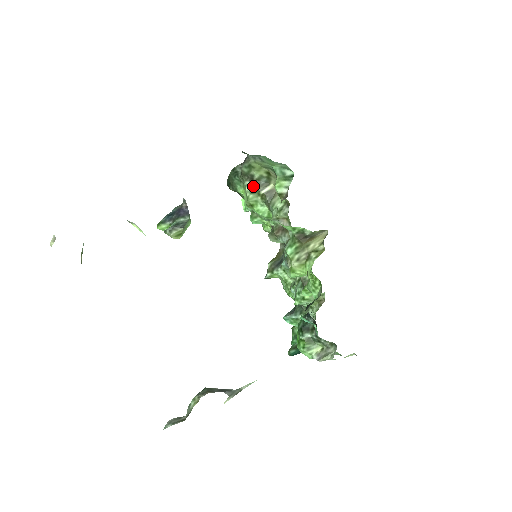
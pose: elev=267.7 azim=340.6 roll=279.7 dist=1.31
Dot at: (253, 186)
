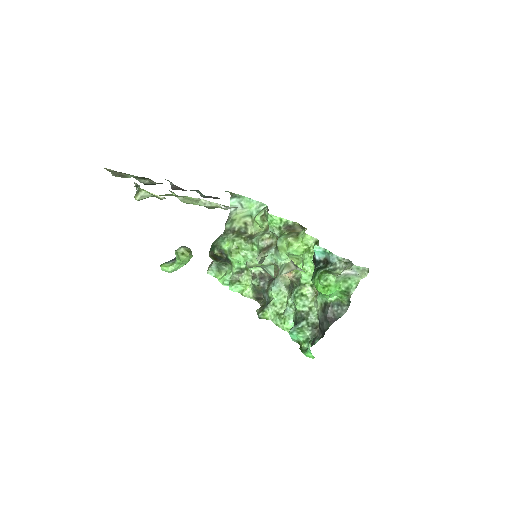
Dot at: (236, 234)
